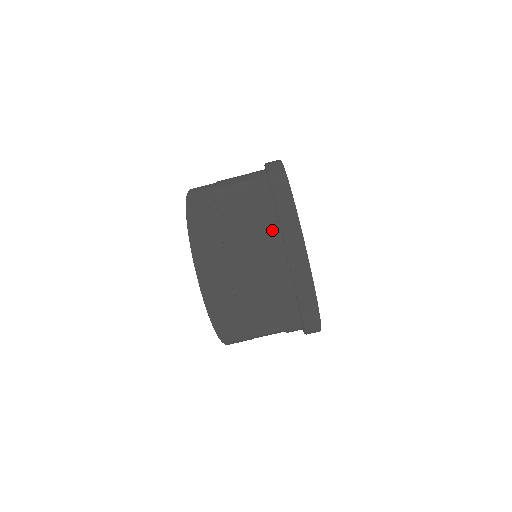
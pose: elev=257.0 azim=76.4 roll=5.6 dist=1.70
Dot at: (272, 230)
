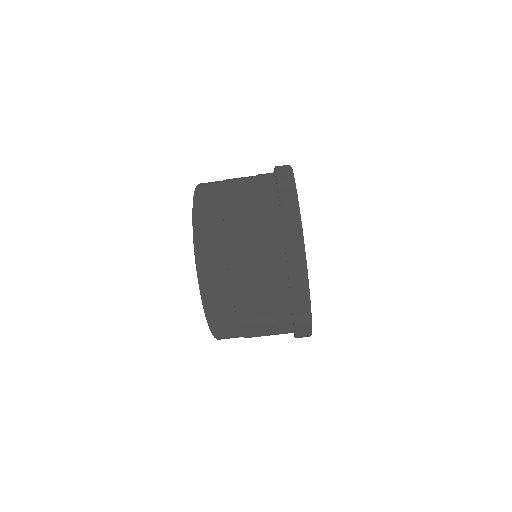
Dot at: (272, 212)
